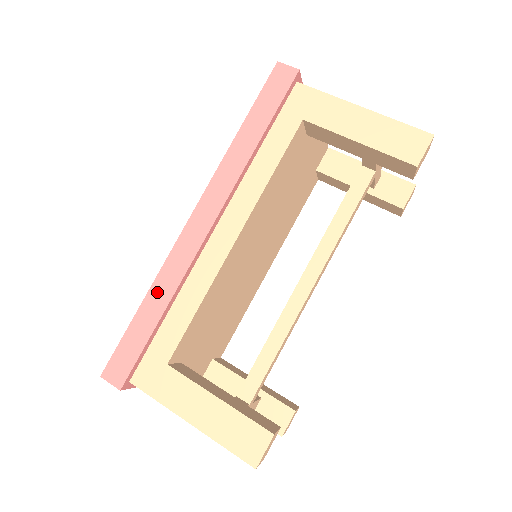
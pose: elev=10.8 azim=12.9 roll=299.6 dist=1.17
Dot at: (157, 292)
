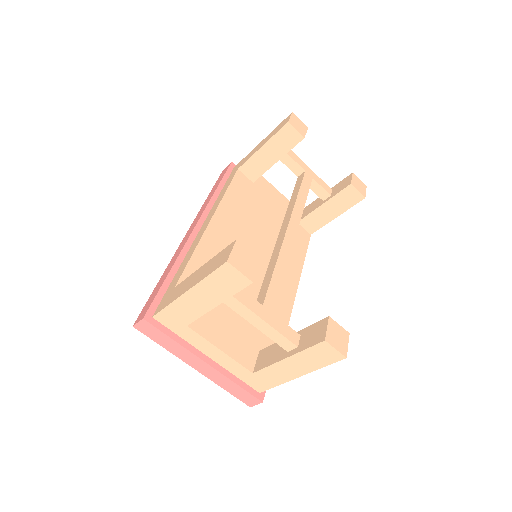
Dot at: (168, 267)
